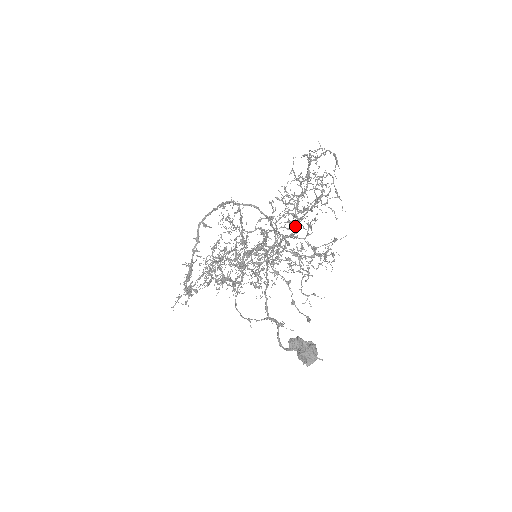
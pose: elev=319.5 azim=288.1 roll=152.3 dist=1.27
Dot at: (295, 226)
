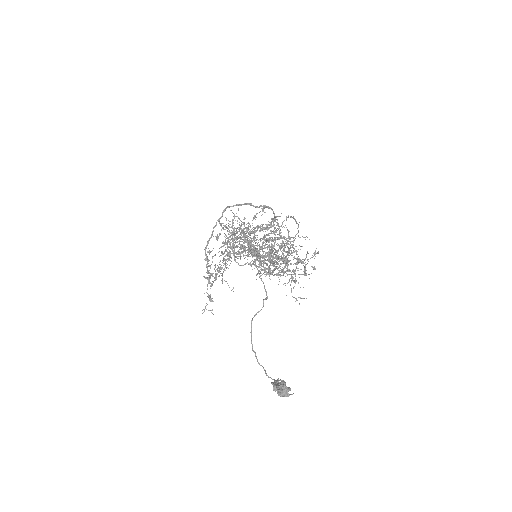
Dot at: (275, 258)
